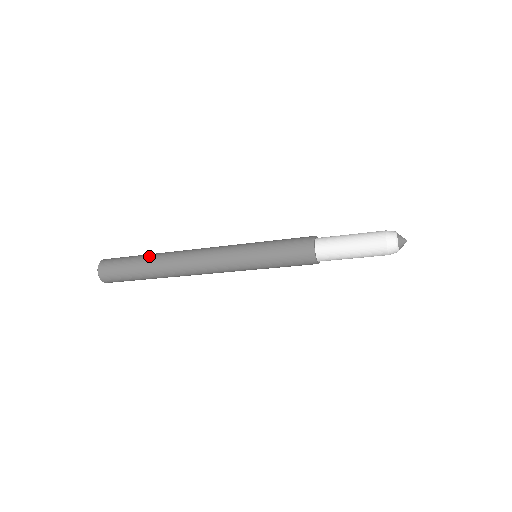
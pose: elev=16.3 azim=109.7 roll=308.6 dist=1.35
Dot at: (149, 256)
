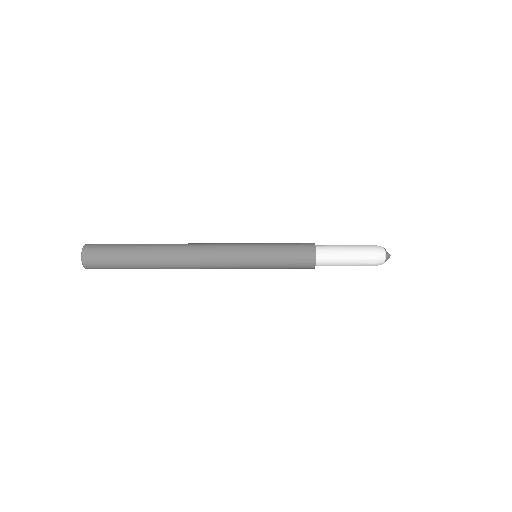
Dot at: occluded
